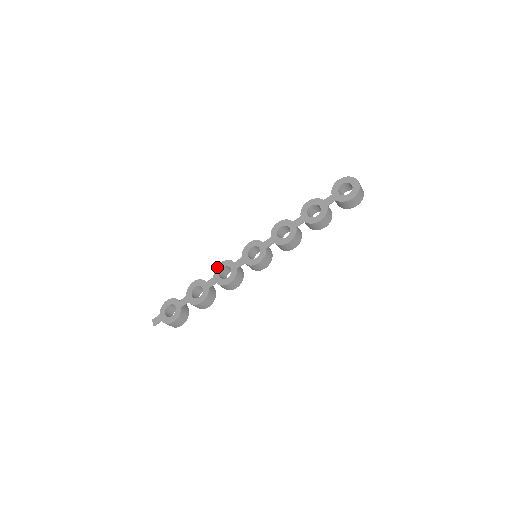
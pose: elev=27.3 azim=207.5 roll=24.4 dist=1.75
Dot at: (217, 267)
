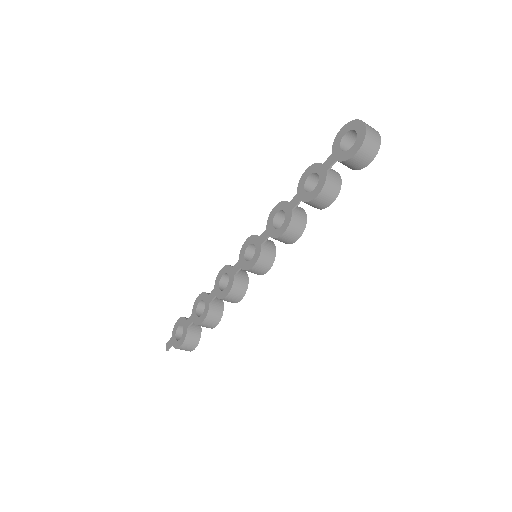
Dot at: (218, 275)
